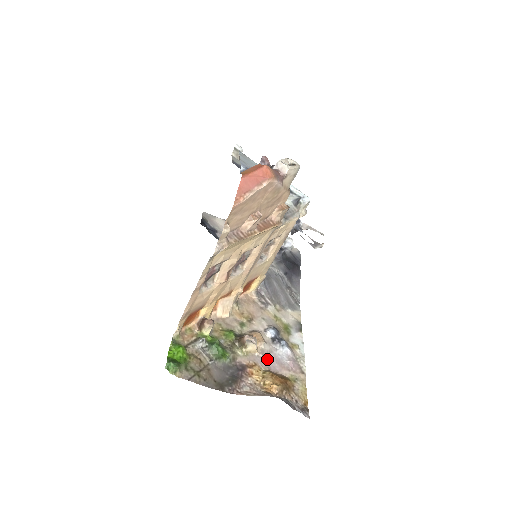
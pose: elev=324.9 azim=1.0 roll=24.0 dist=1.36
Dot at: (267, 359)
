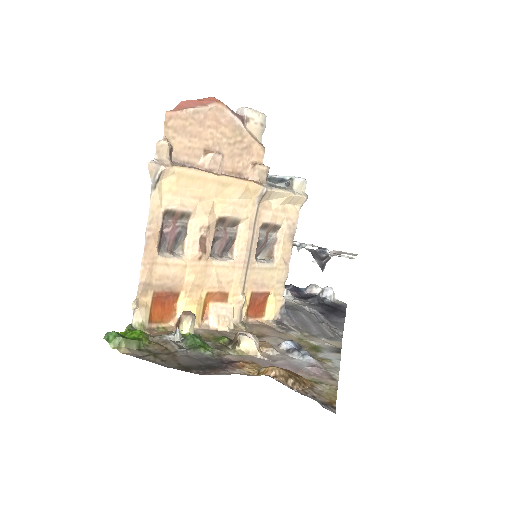
Dot at: (275, 363)
